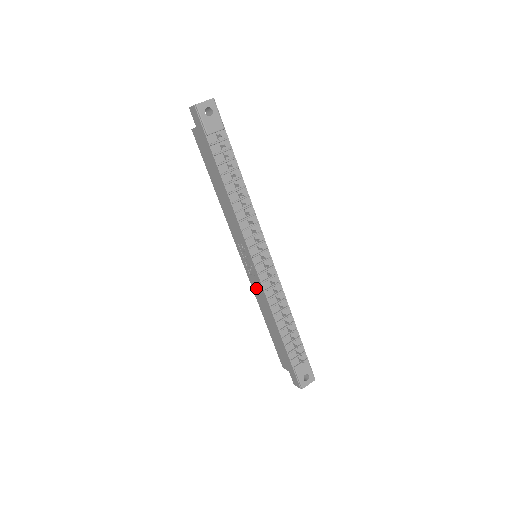
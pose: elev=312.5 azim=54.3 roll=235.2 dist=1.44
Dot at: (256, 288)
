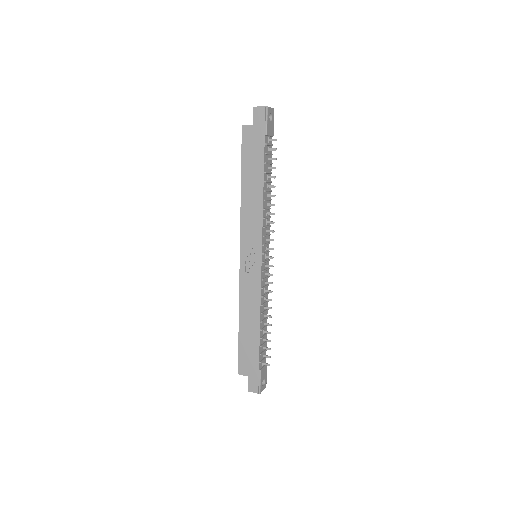
Dot at: (247, 286)
